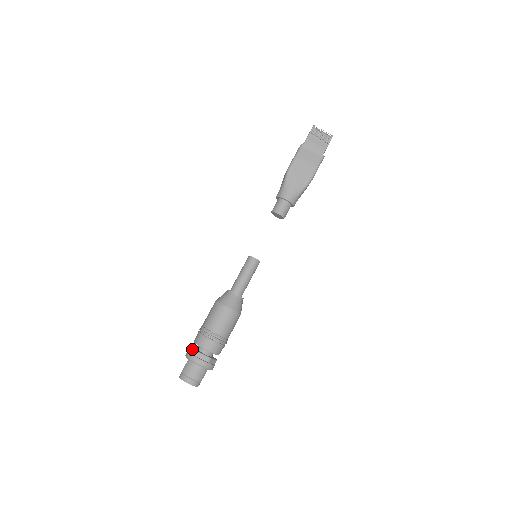
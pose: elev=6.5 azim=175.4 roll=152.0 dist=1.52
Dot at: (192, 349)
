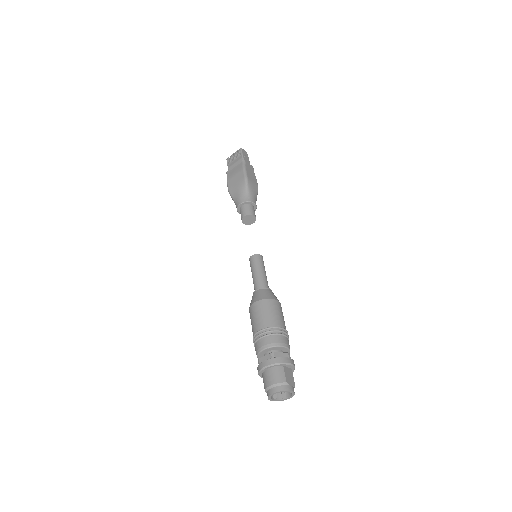
Dot at: occluded
